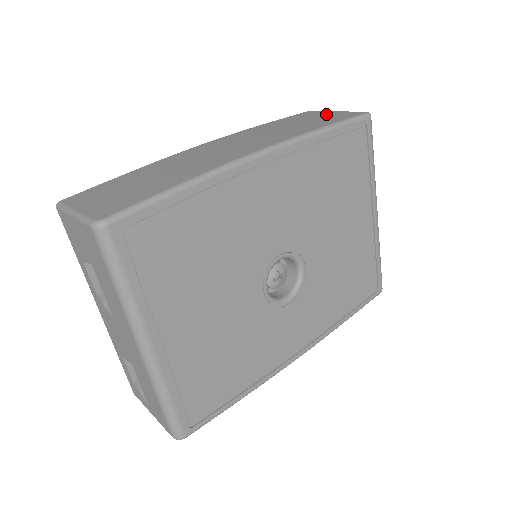
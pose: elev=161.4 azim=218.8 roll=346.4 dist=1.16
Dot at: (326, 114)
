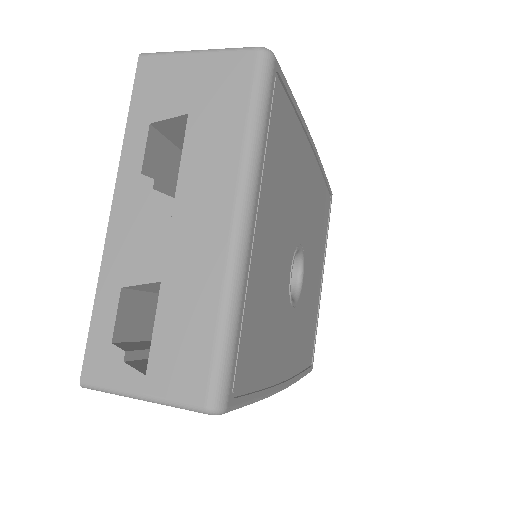
Dot at: occluded
